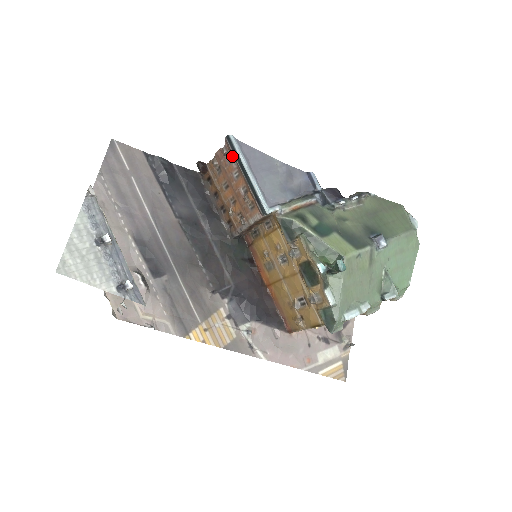
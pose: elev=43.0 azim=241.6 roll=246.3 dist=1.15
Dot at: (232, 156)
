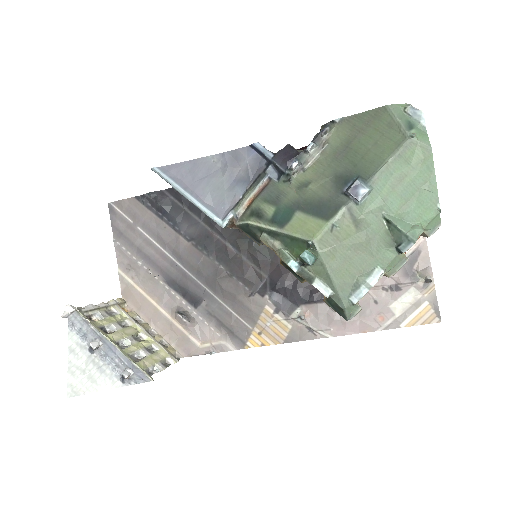
Dot at: occluded
